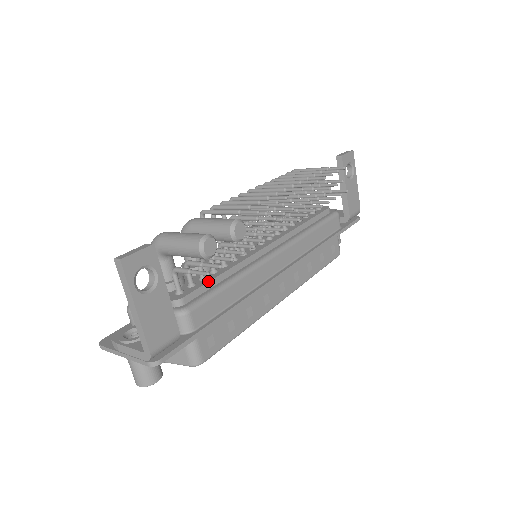
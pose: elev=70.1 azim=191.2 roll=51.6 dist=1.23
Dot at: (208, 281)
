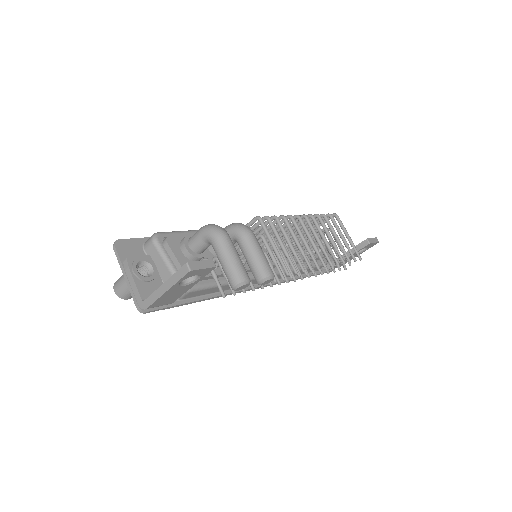
Dot at: (217, 274)
